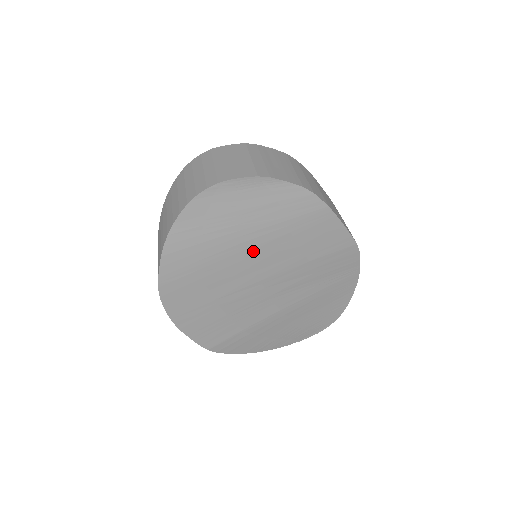
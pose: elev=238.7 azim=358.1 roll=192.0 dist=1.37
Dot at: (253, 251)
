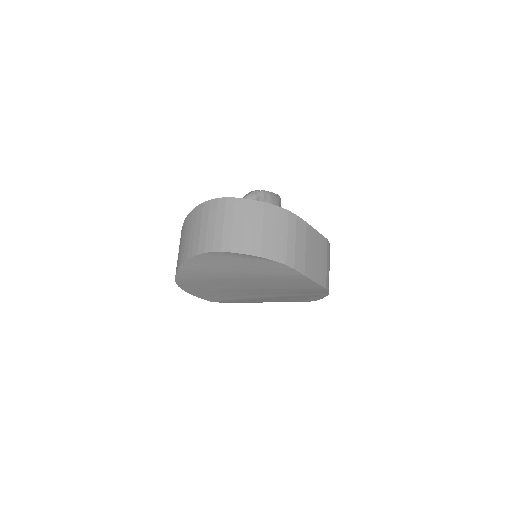
Dot at: (245, 280)
